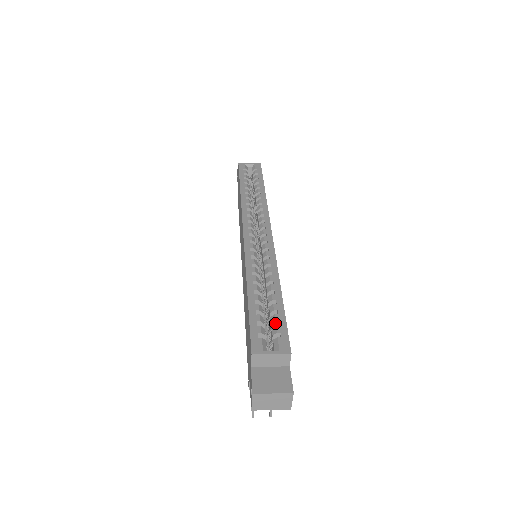
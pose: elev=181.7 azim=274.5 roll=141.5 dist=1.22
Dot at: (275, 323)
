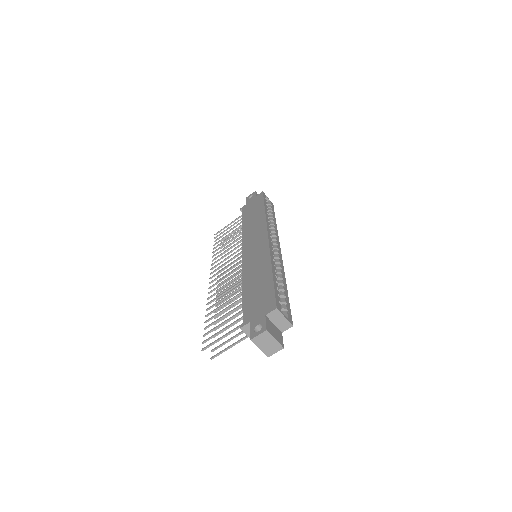
Dot at: (284, 303)
